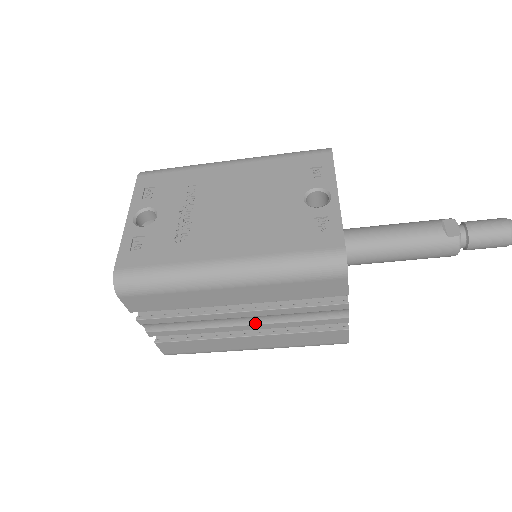
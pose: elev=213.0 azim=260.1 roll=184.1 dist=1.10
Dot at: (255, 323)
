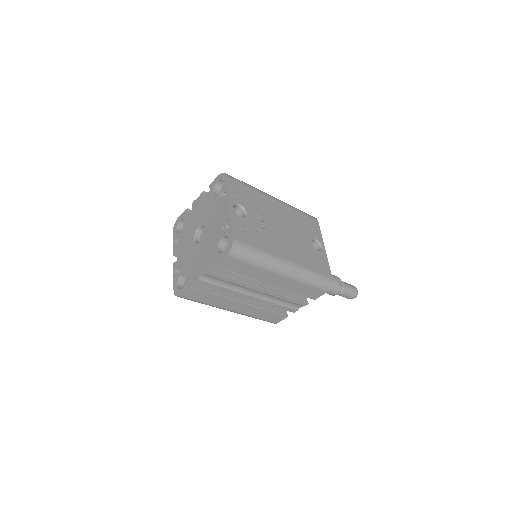
Dot at: (258, 297)
